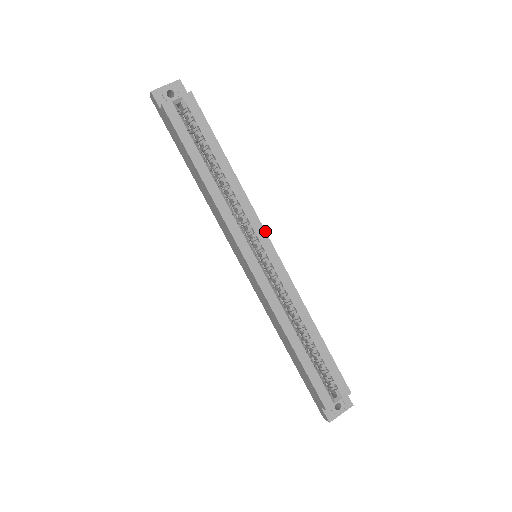
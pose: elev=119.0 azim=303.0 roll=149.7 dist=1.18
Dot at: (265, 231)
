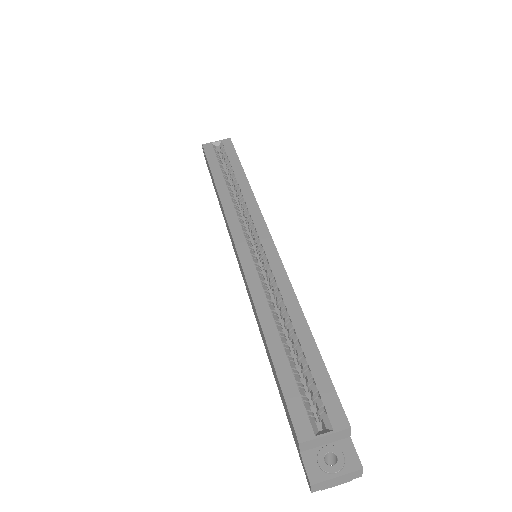
Dot at: (266, 224)
